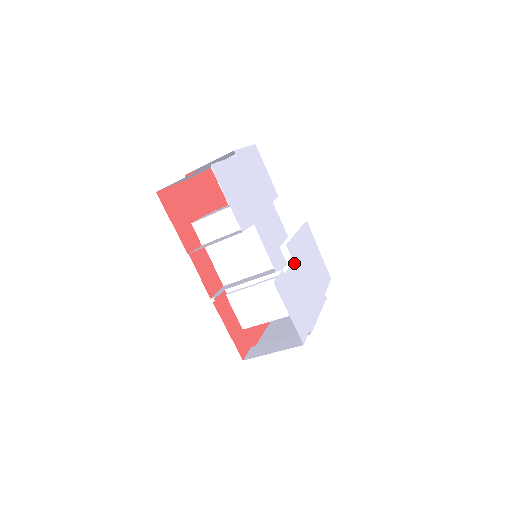
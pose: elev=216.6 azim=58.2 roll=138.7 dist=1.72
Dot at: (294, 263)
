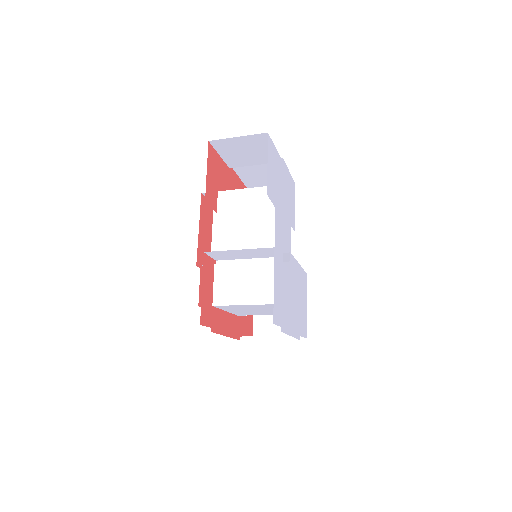
Dot at: (290, 272)
